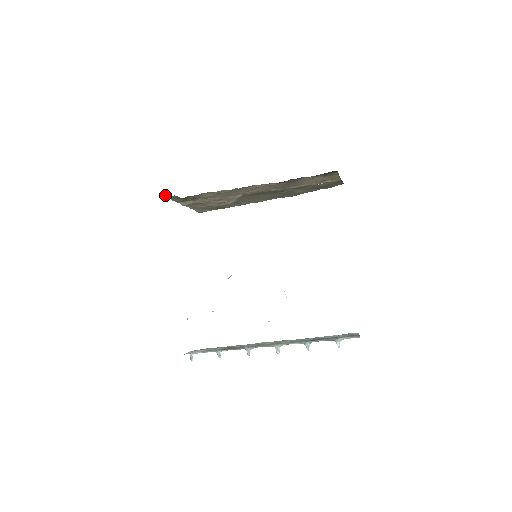
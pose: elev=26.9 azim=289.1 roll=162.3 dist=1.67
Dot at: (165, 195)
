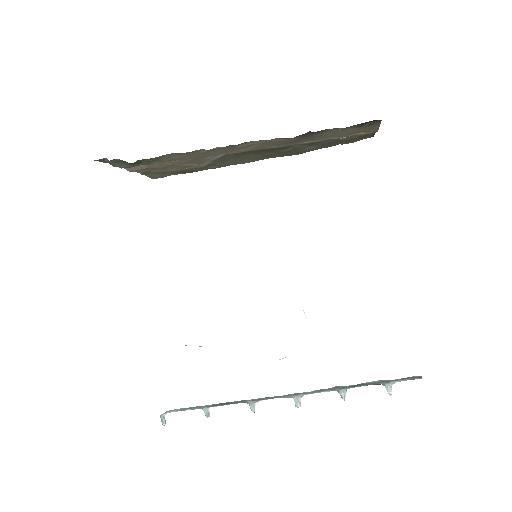
Dot at: occluded
